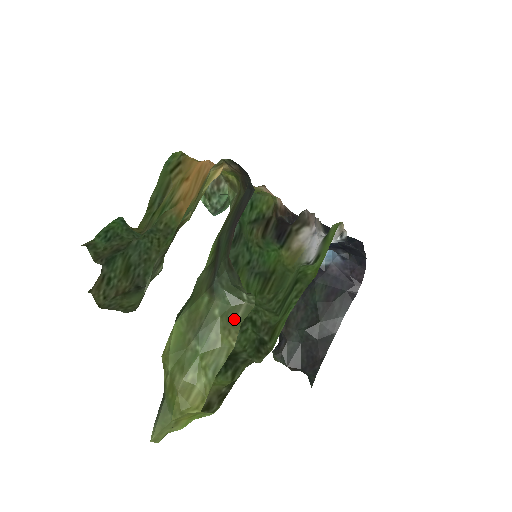
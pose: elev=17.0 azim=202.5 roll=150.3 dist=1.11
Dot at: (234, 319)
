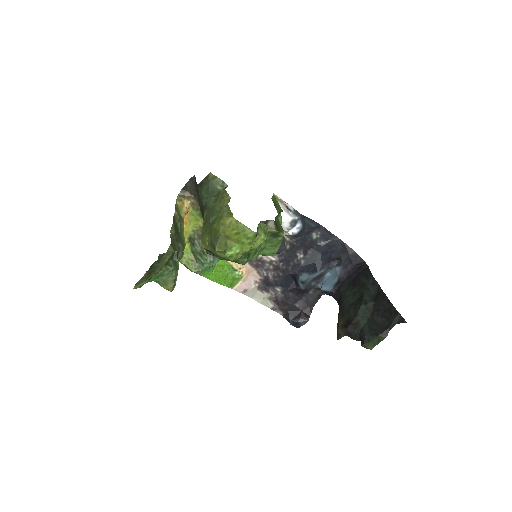
Dot at: (220, 193)
